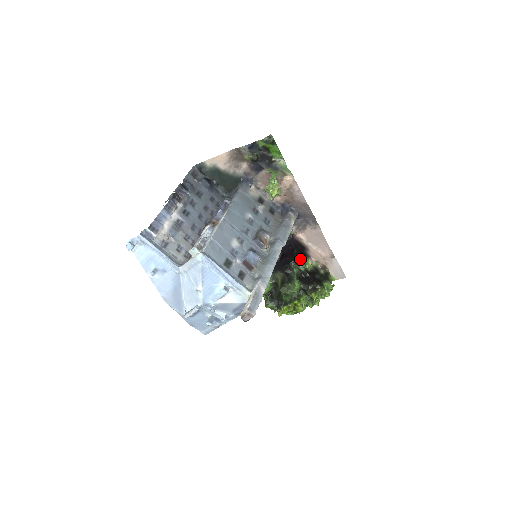
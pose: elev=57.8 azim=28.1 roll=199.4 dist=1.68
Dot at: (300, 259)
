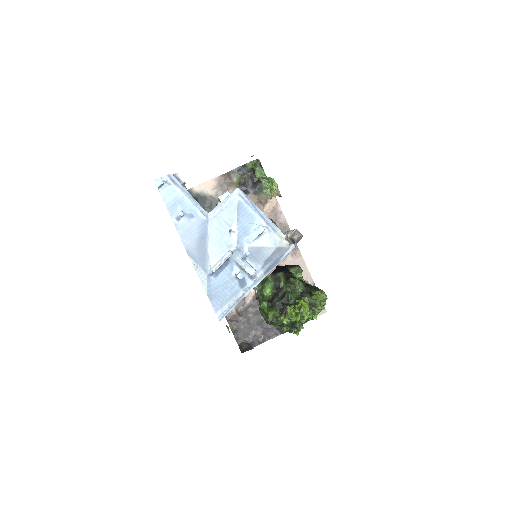
Dot at: (295, 265)
